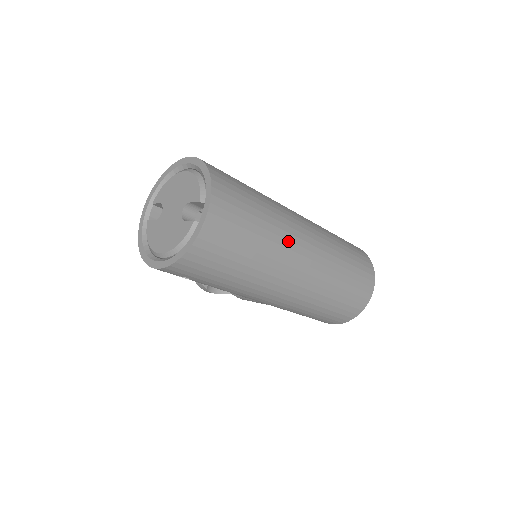
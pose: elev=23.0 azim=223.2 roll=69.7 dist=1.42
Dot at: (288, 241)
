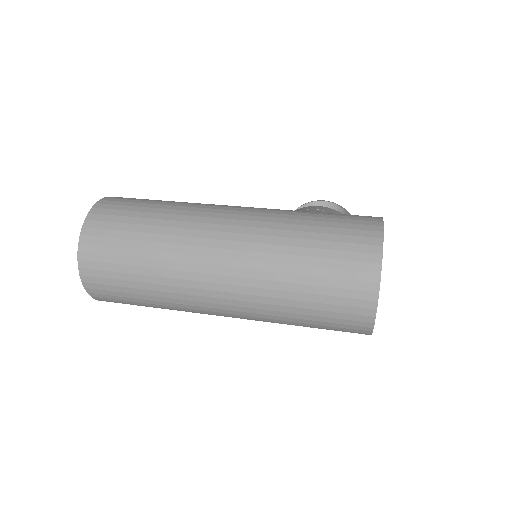
Dot at: (182, 263)
